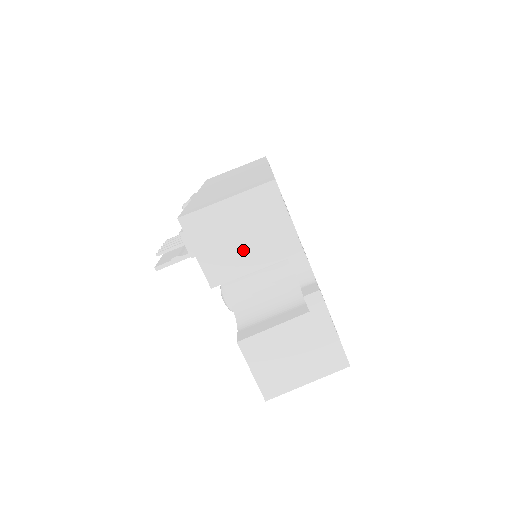
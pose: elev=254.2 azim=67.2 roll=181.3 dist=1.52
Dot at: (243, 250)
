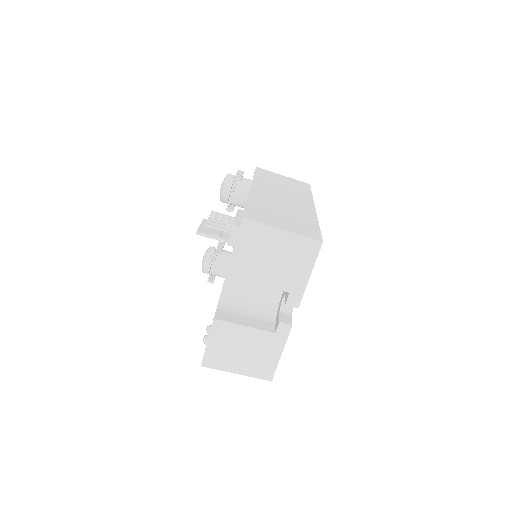
Dot at: (267, 267)
